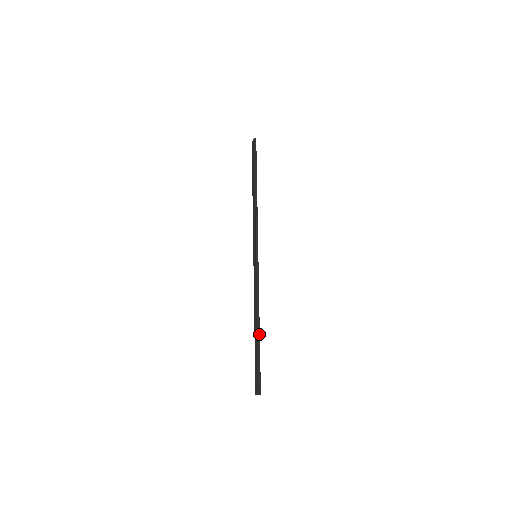
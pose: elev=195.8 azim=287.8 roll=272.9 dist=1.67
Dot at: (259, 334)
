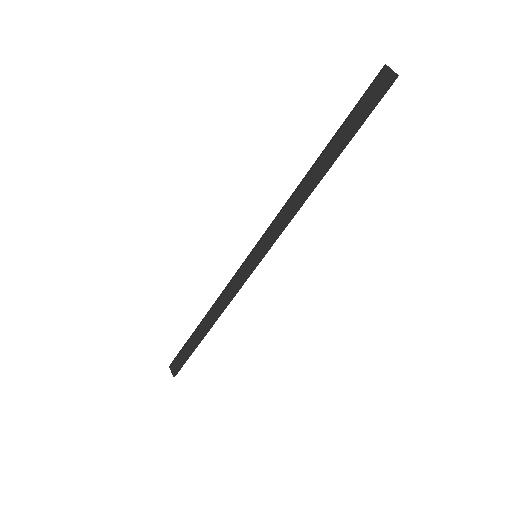
Dot at: (205, 335)
